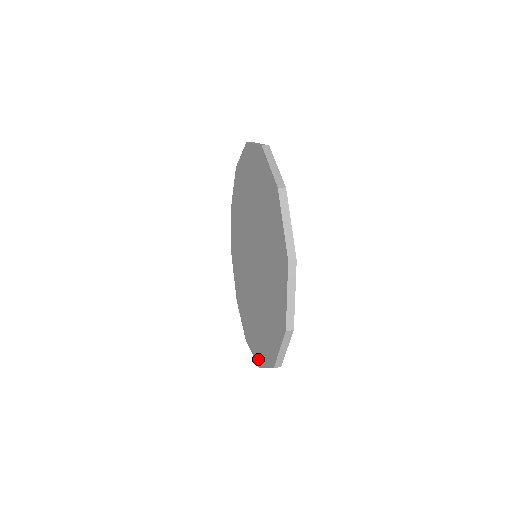
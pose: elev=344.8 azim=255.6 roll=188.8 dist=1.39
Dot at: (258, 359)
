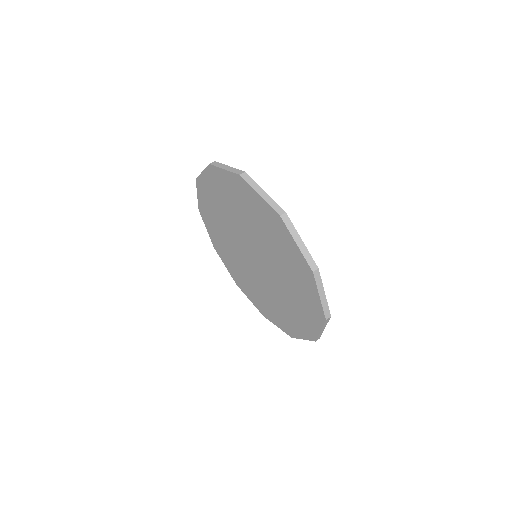
Dot at: (263, 313)
